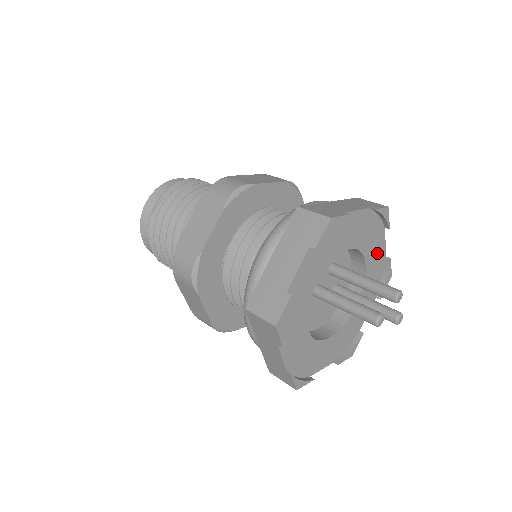
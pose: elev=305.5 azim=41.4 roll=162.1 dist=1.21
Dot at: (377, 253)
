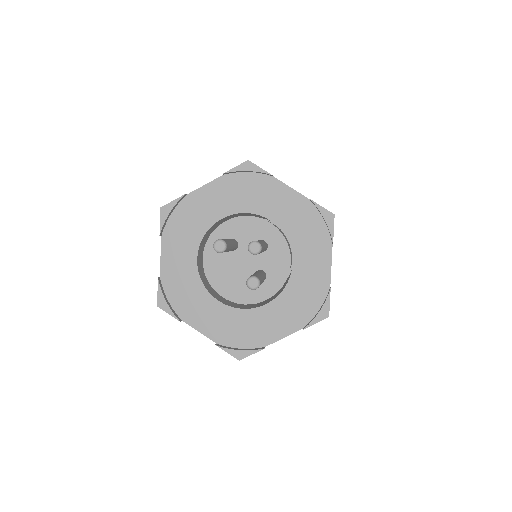
Dot at: (315, 267)
